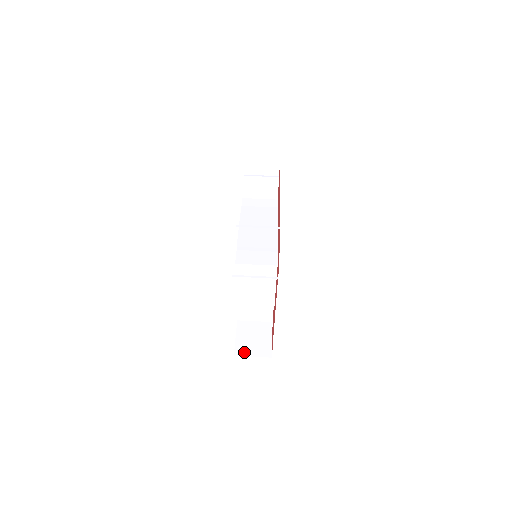
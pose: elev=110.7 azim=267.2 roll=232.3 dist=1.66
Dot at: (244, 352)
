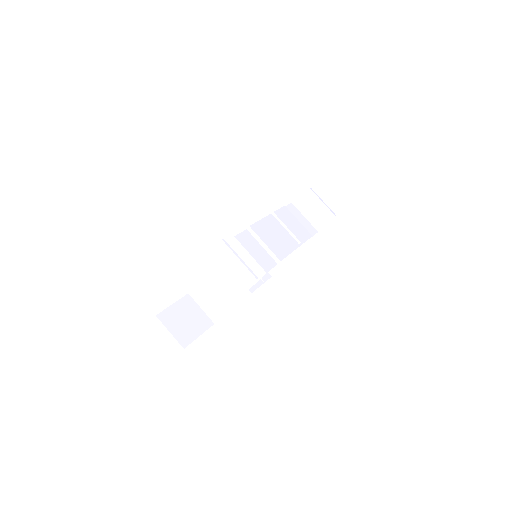
Dot at: (167, 321)
